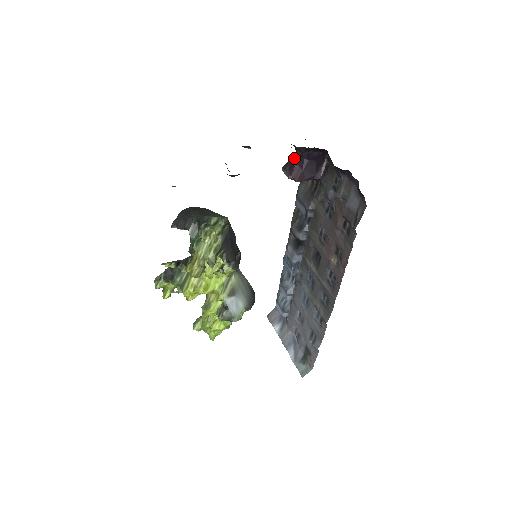
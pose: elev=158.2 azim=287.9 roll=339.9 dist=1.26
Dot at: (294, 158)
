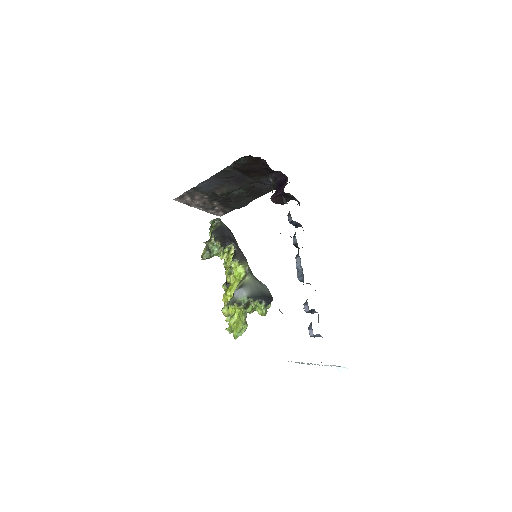
Dot at: occluded
